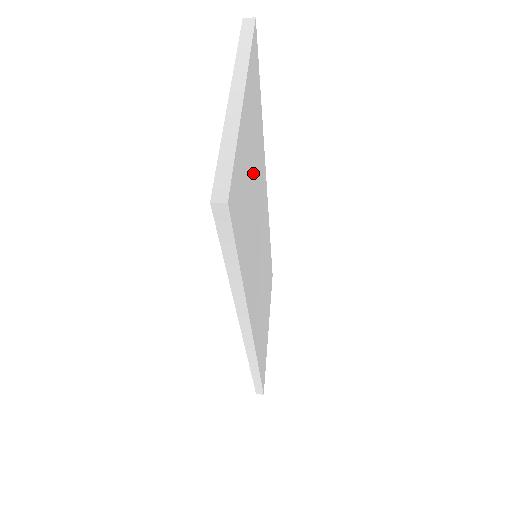
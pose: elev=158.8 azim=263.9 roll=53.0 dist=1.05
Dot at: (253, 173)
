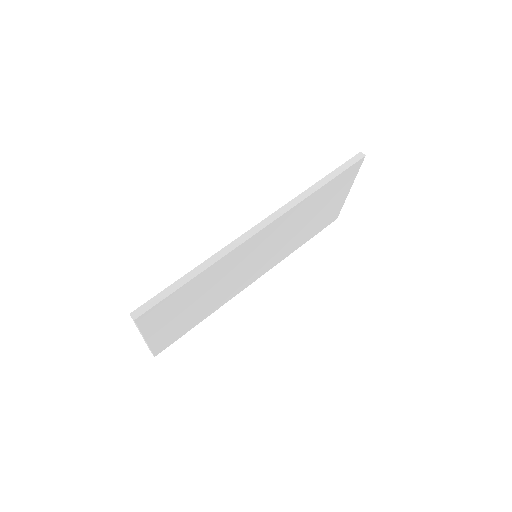
Dot at: (194, 303)
